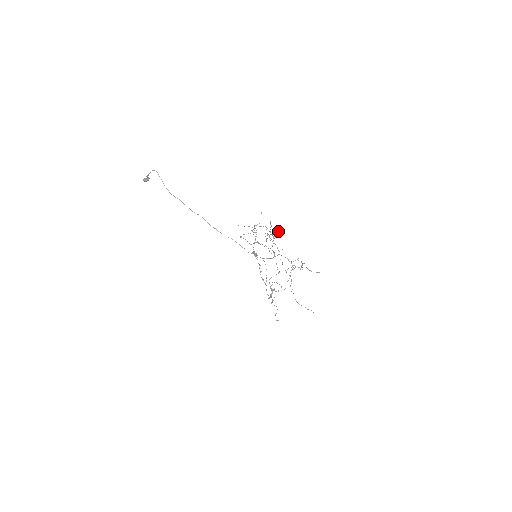
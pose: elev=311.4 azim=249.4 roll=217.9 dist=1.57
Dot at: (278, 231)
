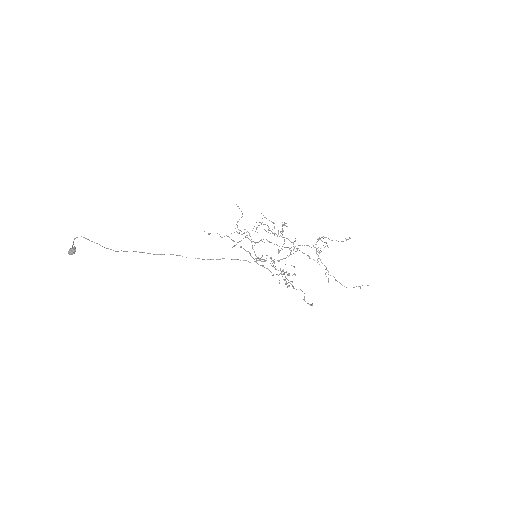
Dot at: occluded
